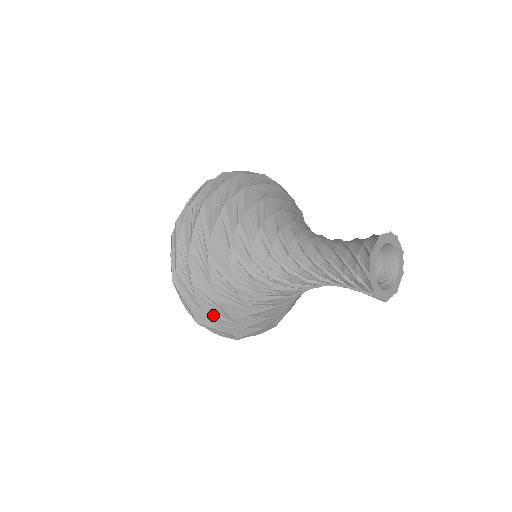
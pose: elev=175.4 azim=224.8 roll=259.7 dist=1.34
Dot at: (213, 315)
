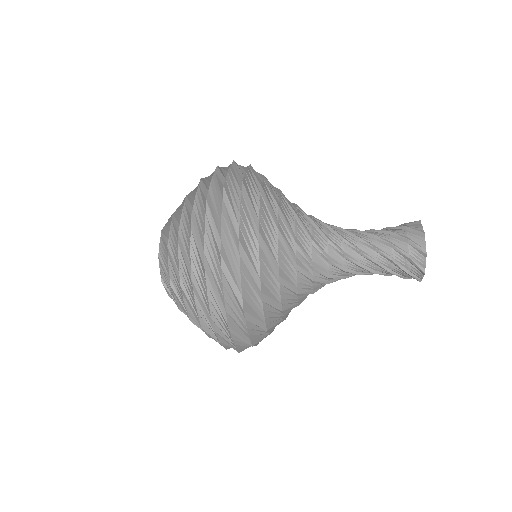
Dot at: (250, 311)
